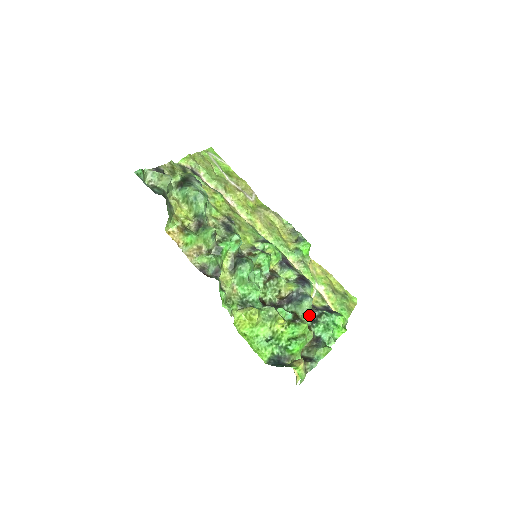
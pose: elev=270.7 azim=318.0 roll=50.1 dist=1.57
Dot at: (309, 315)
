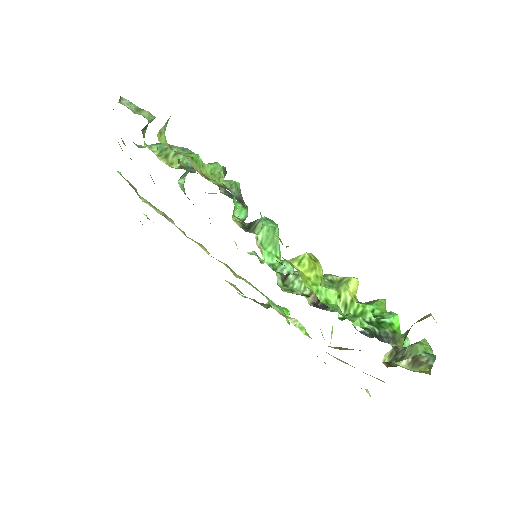
Dot at: occluded
